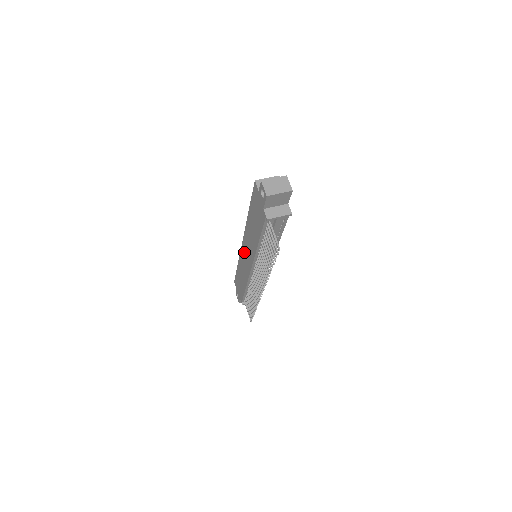
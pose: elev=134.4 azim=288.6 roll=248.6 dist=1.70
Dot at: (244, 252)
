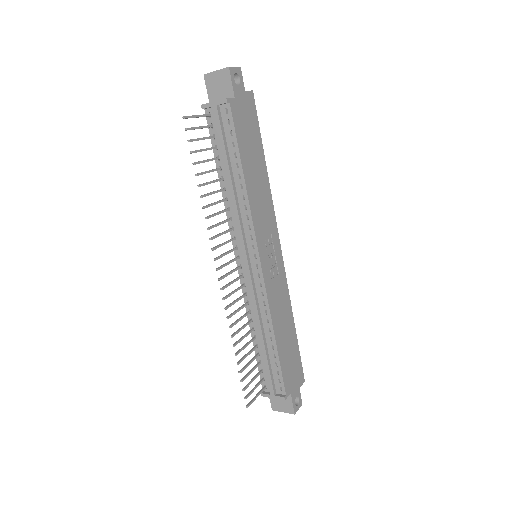
Dot at: occluded
